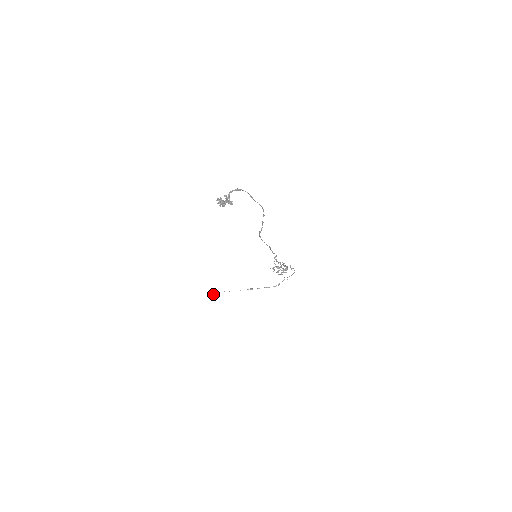
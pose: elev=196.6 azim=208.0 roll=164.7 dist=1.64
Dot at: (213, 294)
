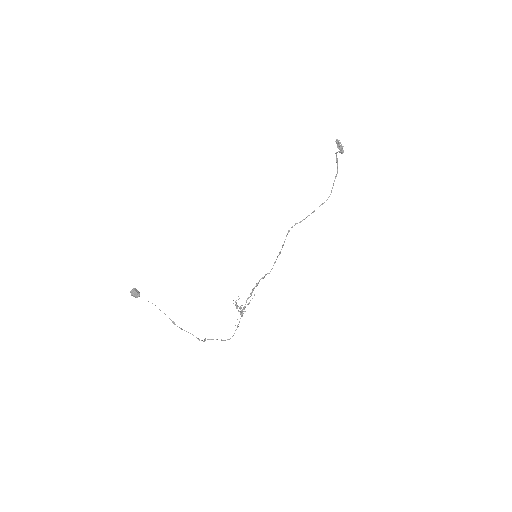
Dot at: occluded
